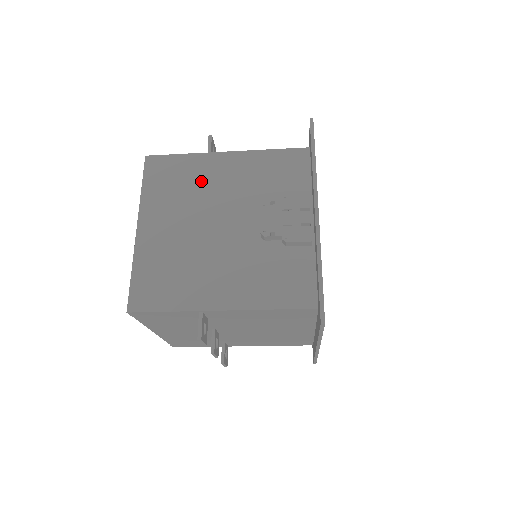
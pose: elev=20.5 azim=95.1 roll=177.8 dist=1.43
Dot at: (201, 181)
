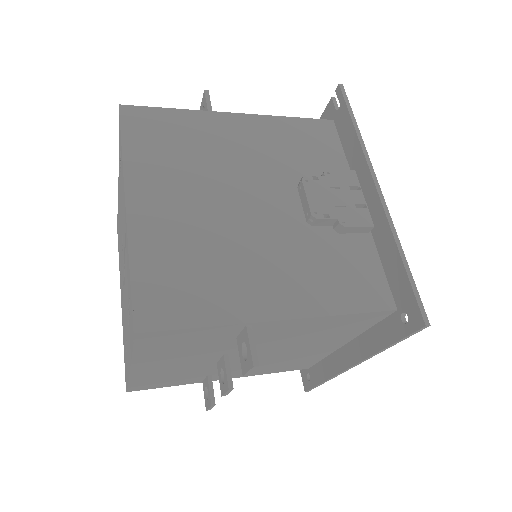
Dot at: (210, 146)
